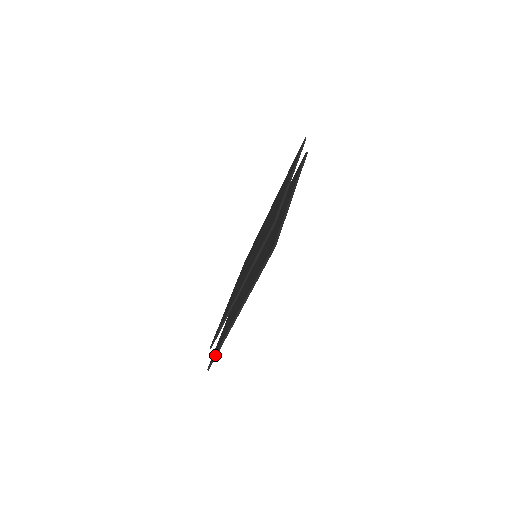
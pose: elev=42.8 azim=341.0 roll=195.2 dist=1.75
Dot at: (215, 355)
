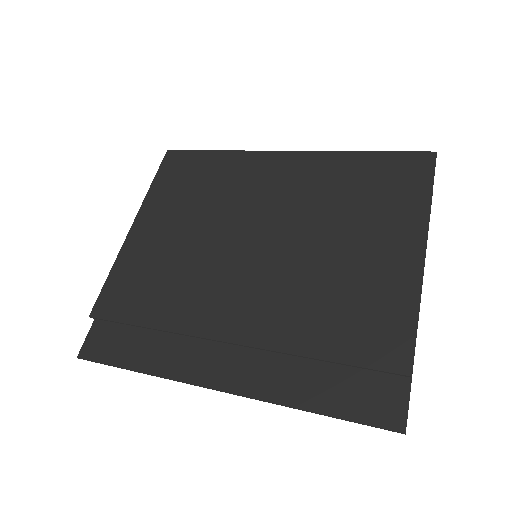
Dot at: (118, 367)
